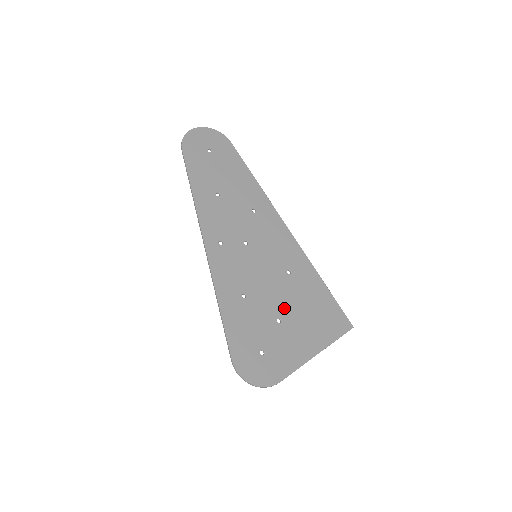
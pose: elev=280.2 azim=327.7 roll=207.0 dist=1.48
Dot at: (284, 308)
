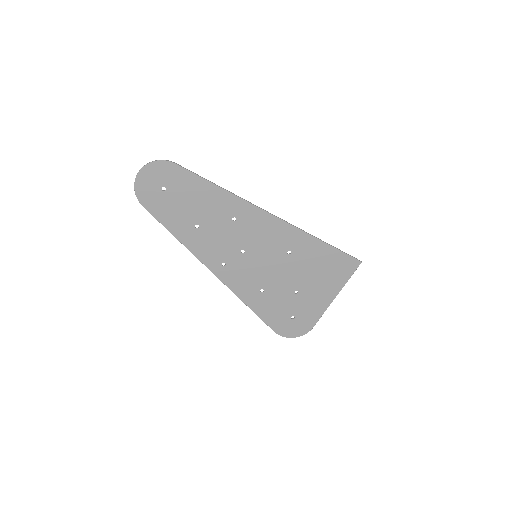
Dot at: (296, 281)
